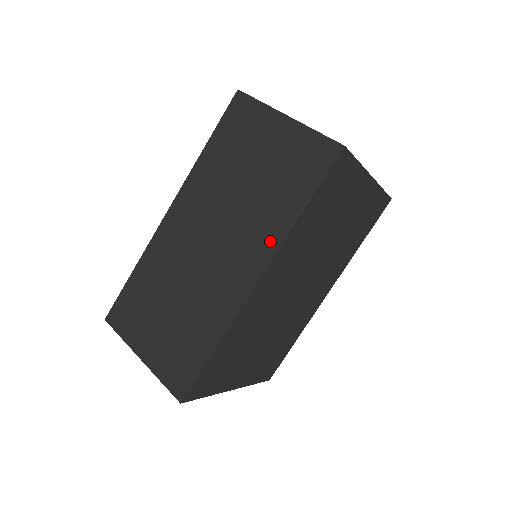
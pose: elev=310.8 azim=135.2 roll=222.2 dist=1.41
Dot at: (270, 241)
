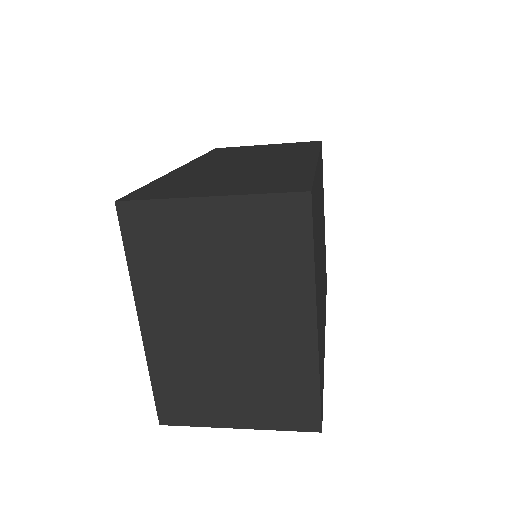
Dot at: (307, 153)
